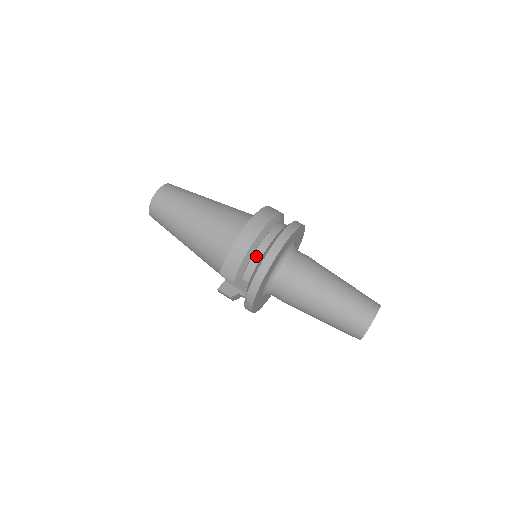
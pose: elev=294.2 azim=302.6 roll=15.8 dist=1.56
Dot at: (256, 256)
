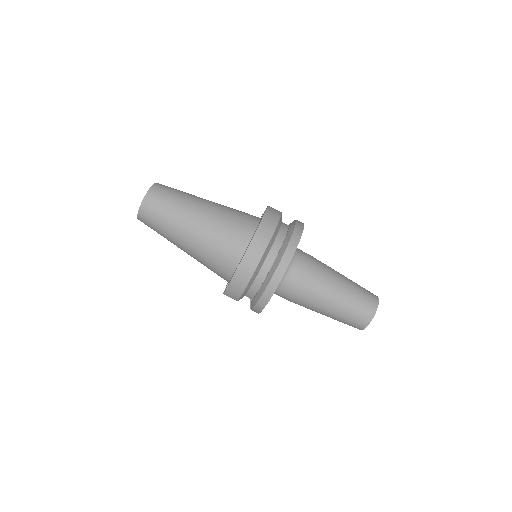
Dot at: (257, 282)
